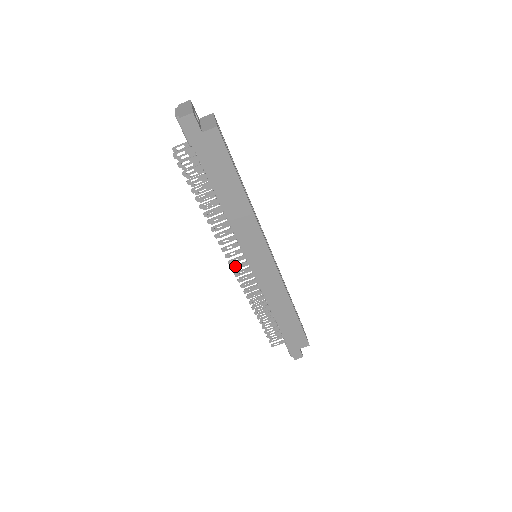
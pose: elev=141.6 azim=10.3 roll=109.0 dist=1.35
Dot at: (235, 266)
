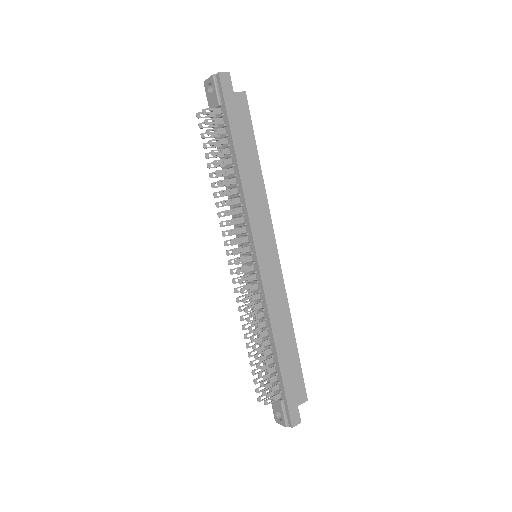
Dot at: (238, 259)
